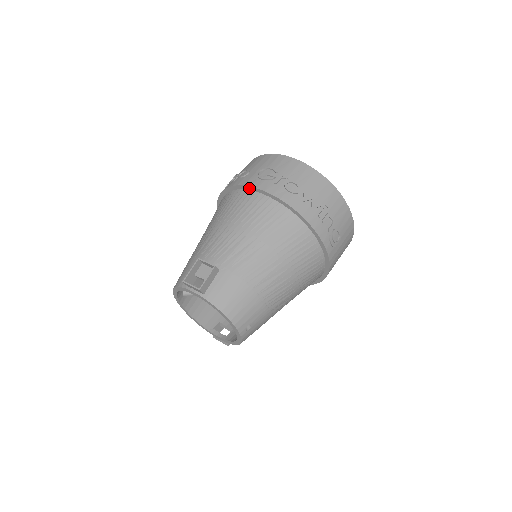
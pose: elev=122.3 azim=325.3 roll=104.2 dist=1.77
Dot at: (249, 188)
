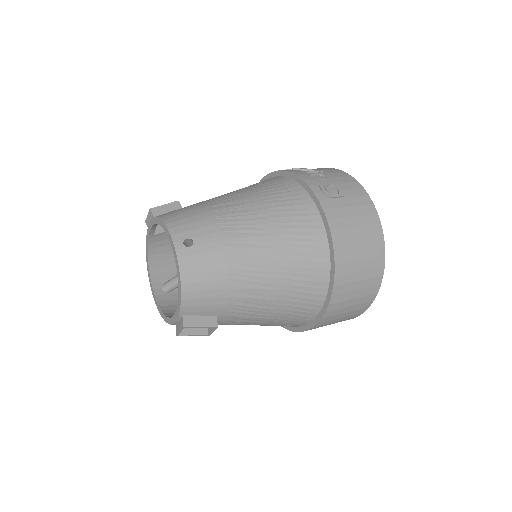
Dot at: occluded
